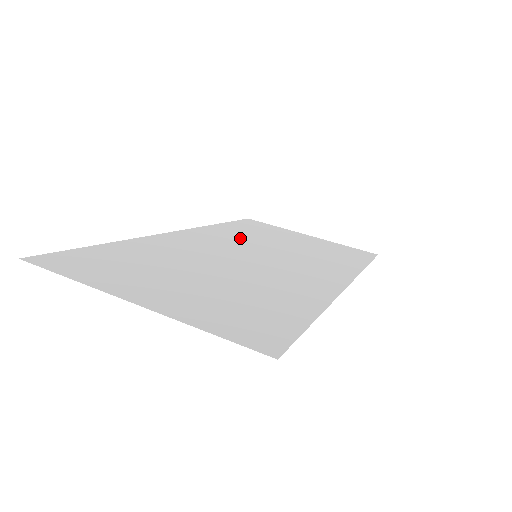
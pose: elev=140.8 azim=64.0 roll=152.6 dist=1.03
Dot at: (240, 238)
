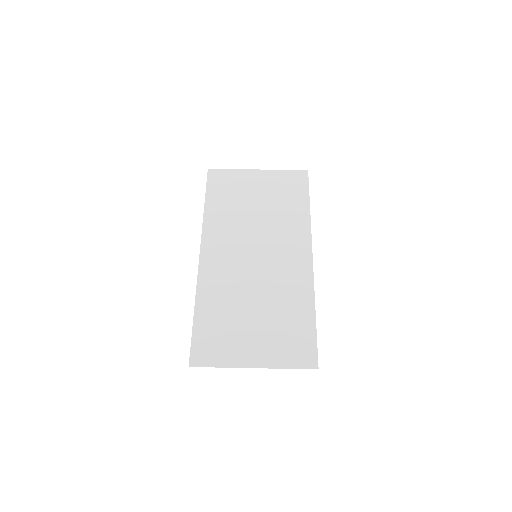
Dot at: (232, 229)
